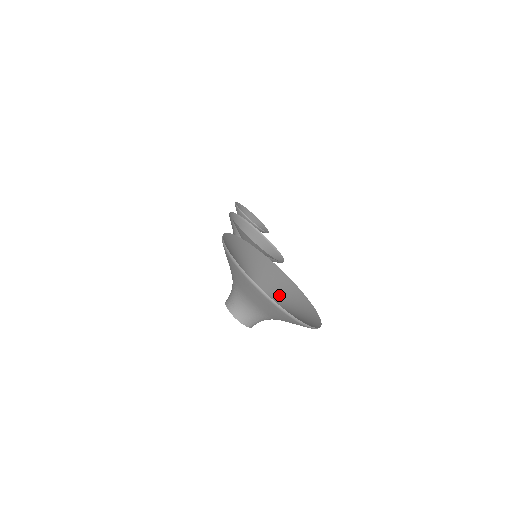
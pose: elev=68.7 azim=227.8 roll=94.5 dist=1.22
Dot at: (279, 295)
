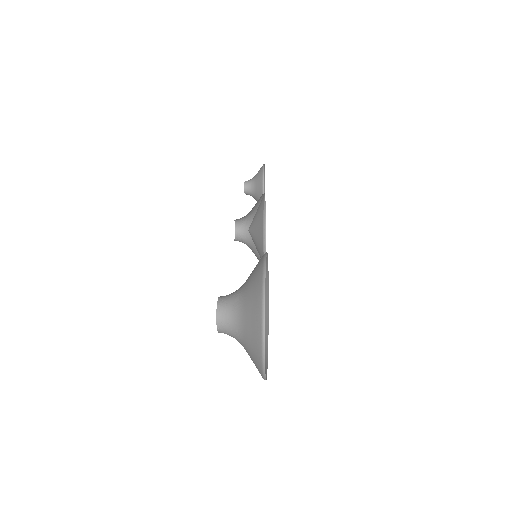
Dot at: occluded
